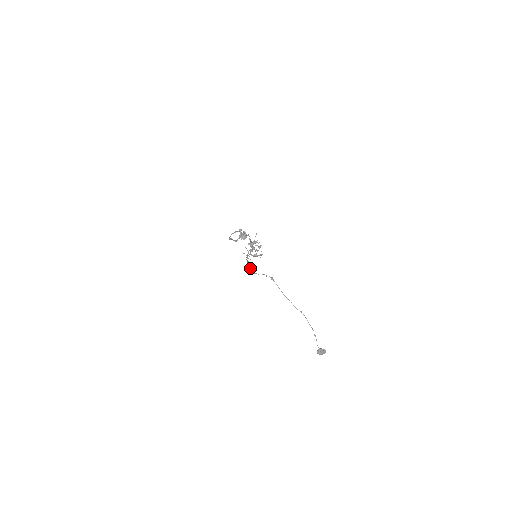
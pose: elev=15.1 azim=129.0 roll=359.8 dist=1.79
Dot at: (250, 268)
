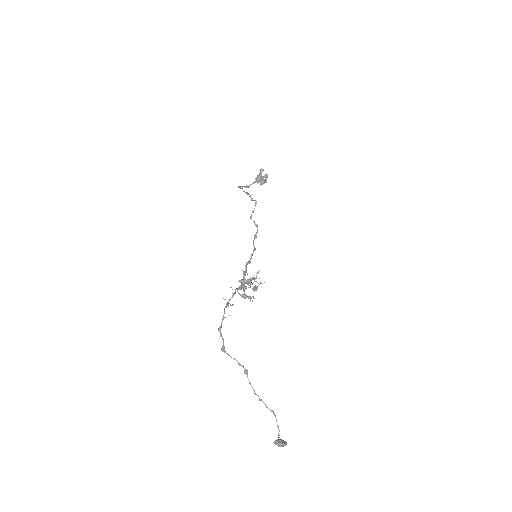
Dot at: (221, 335)
